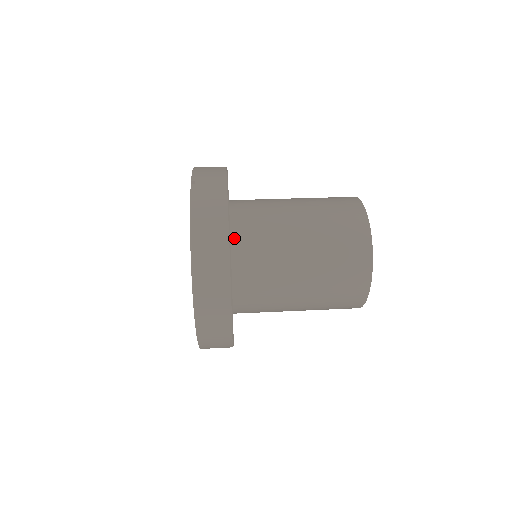
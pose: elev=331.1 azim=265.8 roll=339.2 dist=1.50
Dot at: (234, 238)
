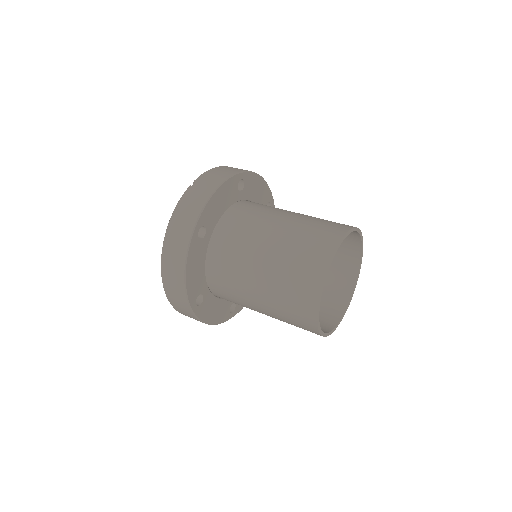
Dot at: (214, 239)
